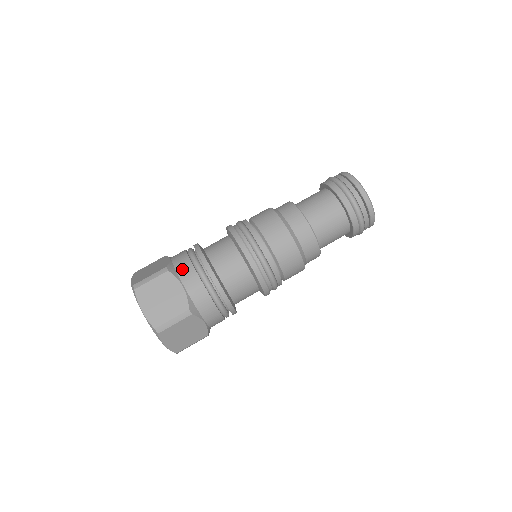
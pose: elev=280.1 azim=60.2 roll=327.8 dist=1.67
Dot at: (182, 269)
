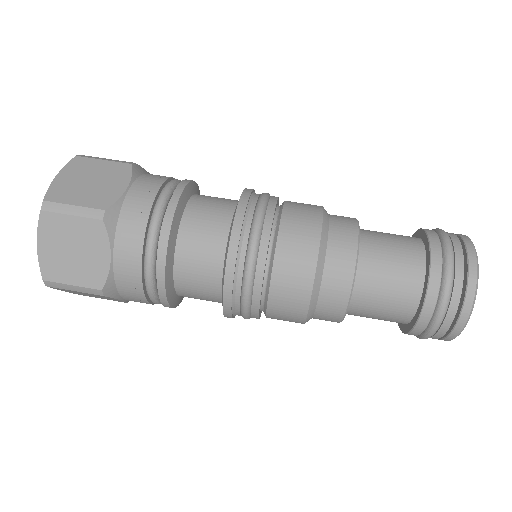
Dot at: (149, 176)
